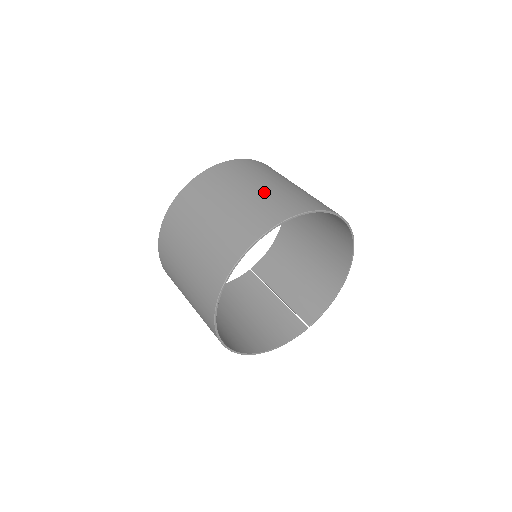
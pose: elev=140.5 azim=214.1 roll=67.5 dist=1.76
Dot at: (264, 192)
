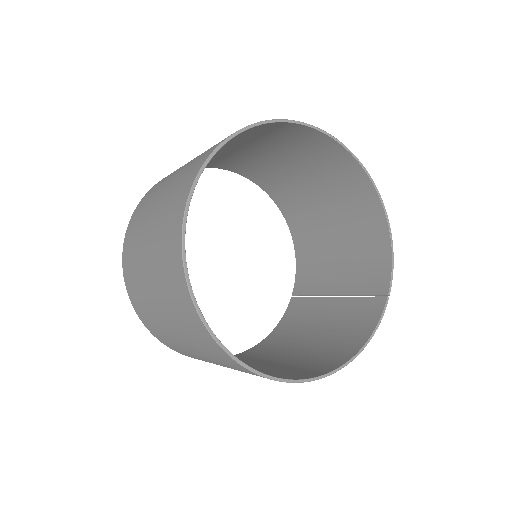
Dot at: (188, 163)
